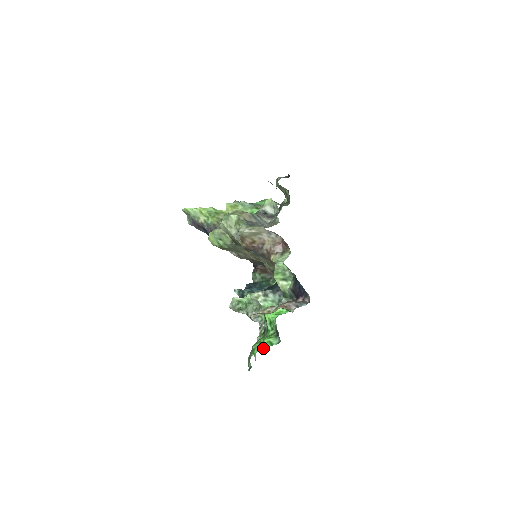
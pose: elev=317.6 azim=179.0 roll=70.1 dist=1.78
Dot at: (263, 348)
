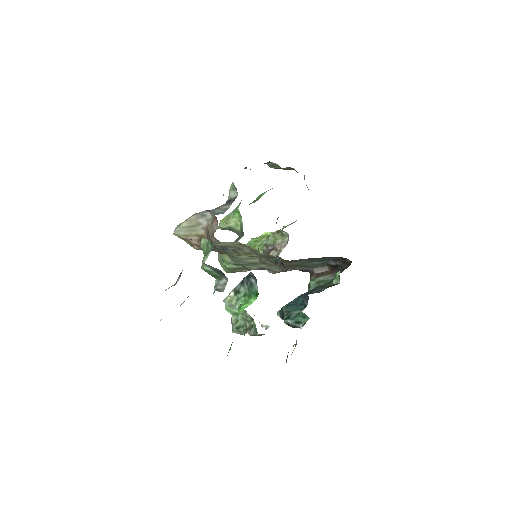
Dot at: occluded
